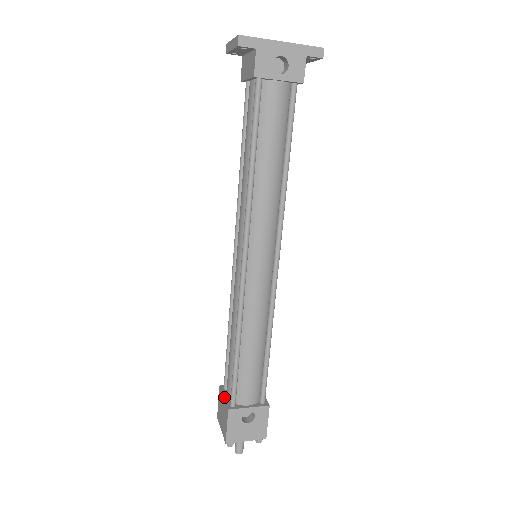
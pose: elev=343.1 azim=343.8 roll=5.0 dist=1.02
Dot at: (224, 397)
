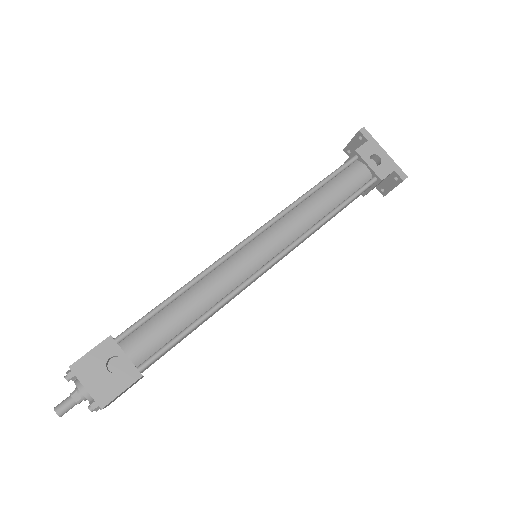
Dot at: occluded
